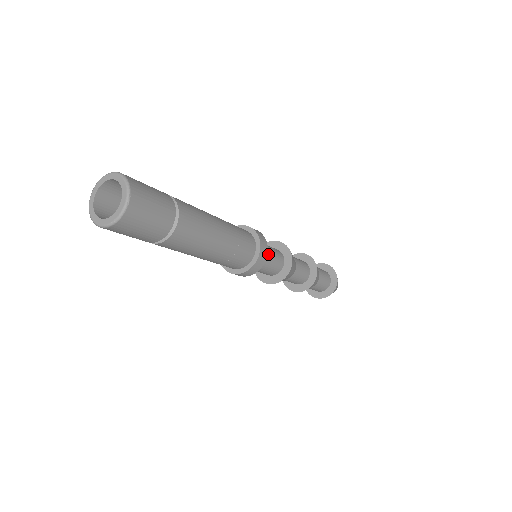
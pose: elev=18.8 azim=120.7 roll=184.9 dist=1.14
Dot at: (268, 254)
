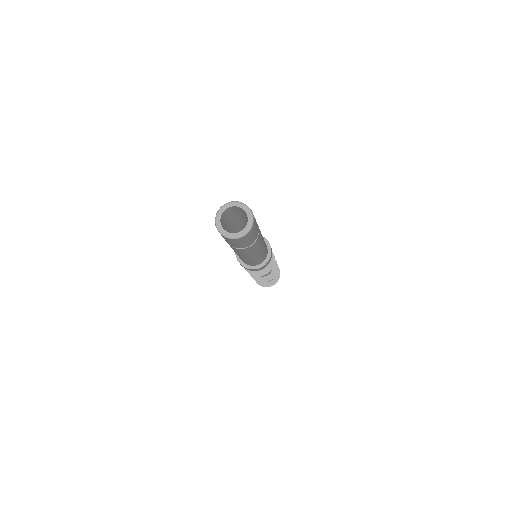
Dot at: occluded
